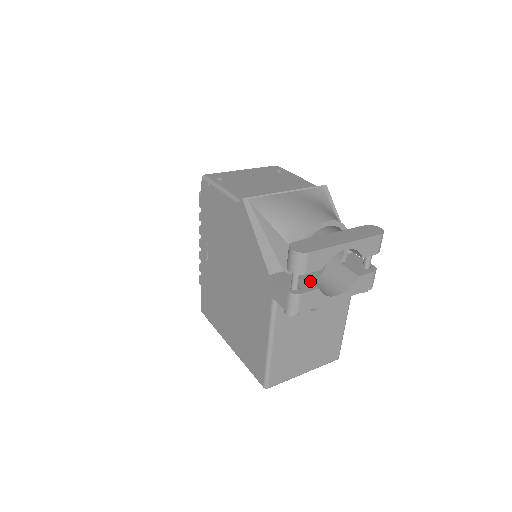
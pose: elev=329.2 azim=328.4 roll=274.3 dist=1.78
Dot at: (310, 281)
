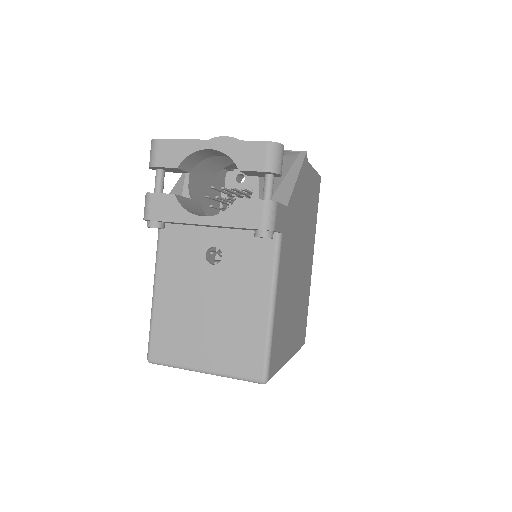
Dot at: occluded
